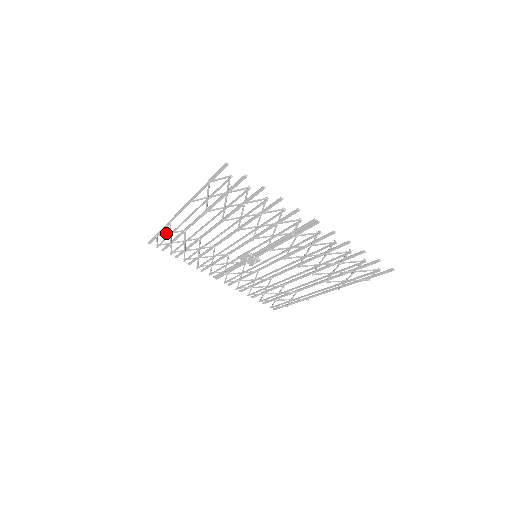
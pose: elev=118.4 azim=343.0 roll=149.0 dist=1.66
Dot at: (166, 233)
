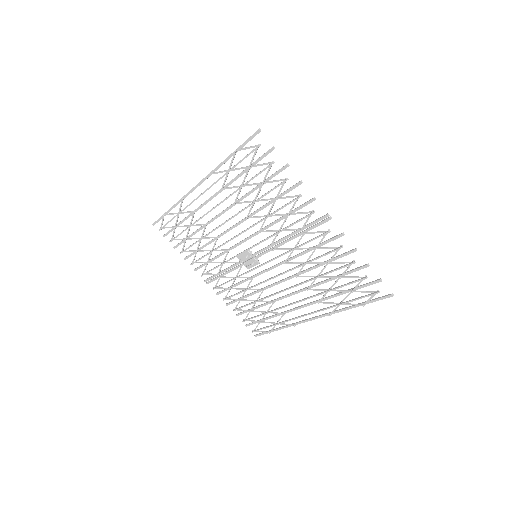
Dot at: (174, 213)
